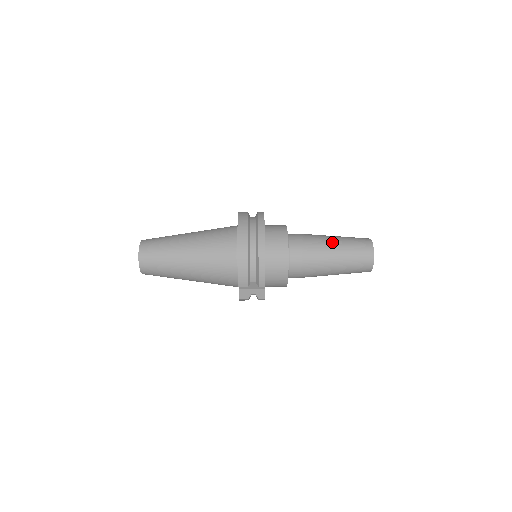
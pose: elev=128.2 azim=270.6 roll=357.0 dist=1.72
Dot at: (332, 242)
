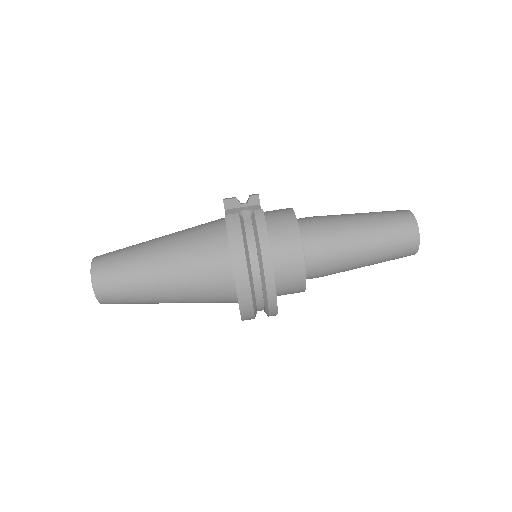
Dot at: (365, 253)
